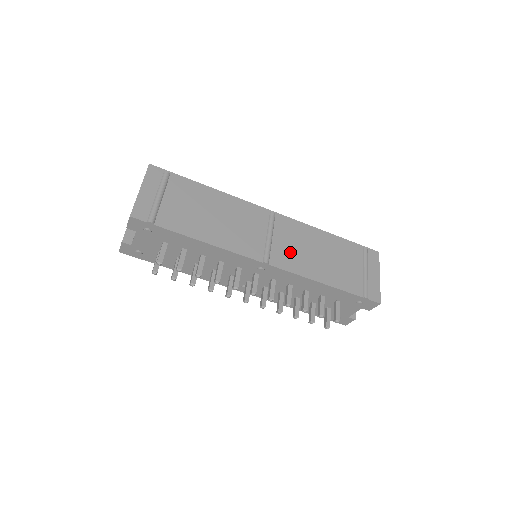
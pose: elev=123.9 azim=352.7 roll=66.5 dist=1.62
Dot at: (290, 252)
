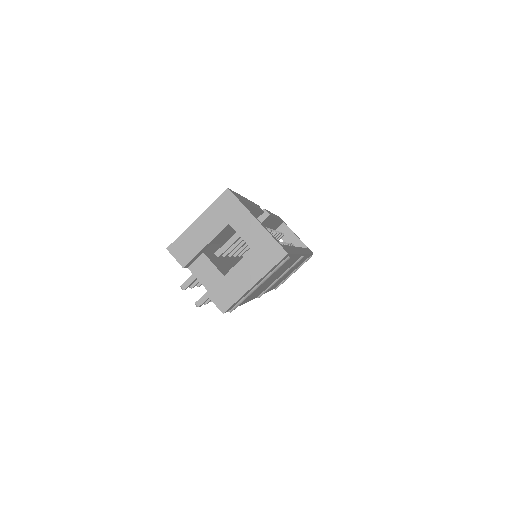
Dot at: occluded
